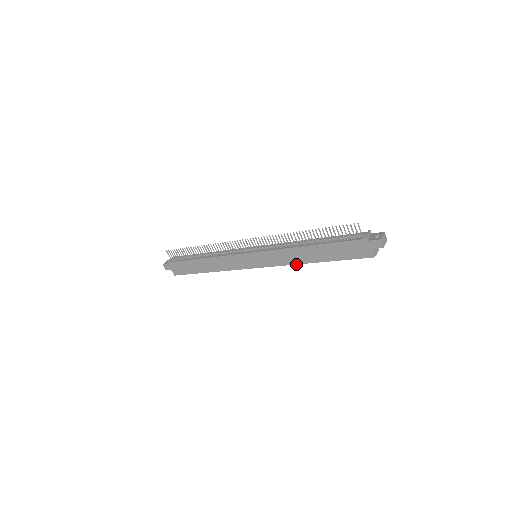
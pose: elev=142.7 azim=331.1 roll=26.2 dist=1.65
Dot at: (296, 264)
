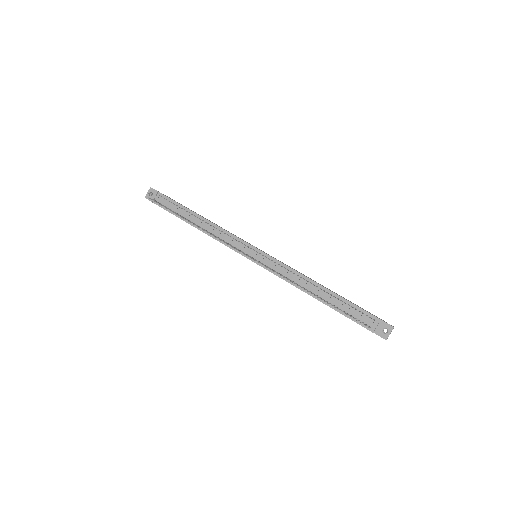
Dot at: occluded
